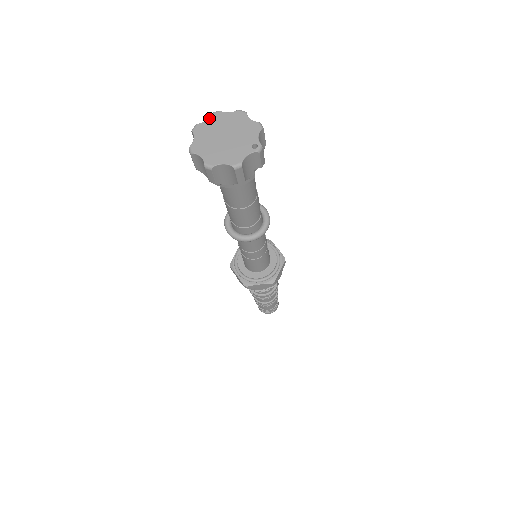
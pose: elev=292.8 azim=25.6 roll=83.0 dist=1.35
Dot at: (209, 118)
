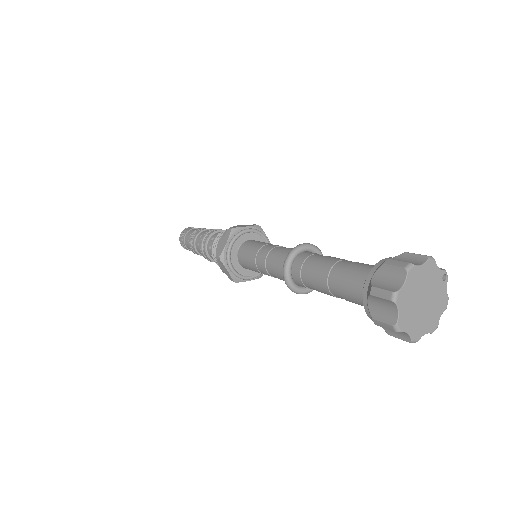
Dot at: (399, 308)
